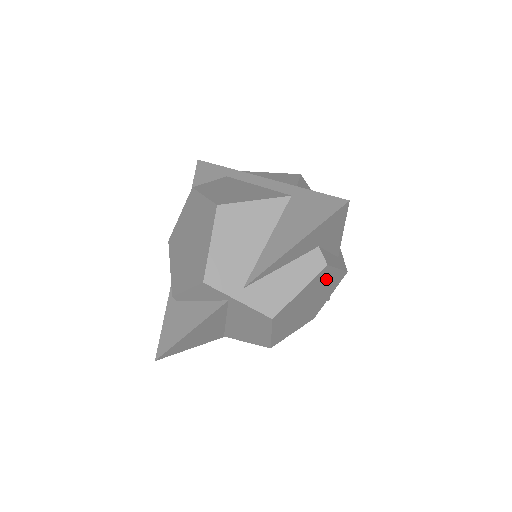
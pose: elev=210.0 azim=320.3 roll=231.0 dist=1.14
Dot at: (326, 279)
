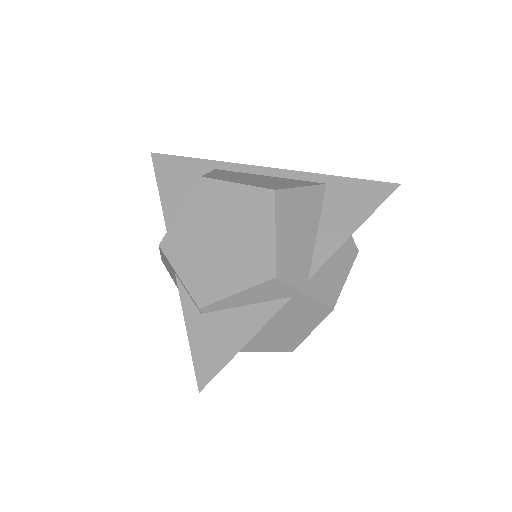
Dot at: occluded
